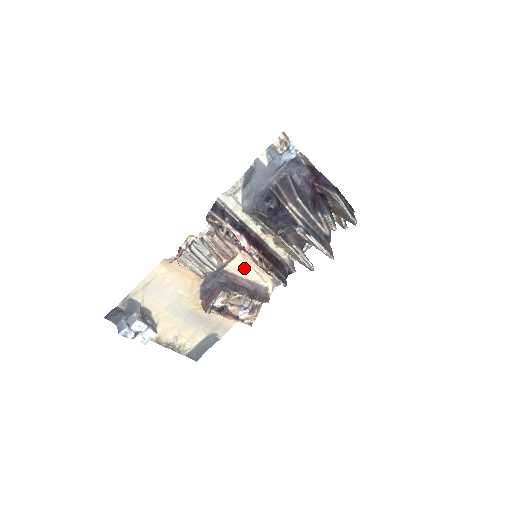
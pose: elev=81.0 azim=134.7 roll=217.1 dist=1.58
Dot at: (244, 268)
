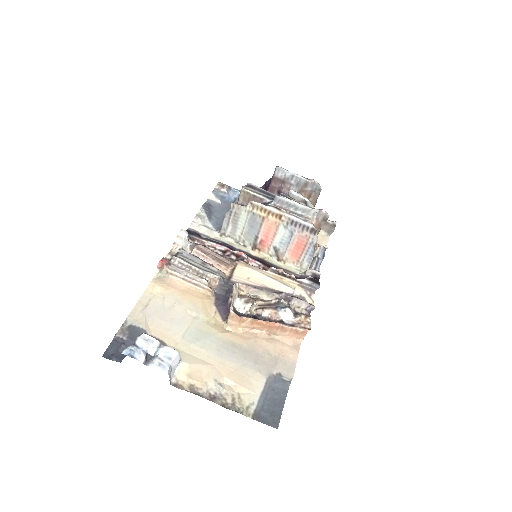
Dot at: (255, 277)
